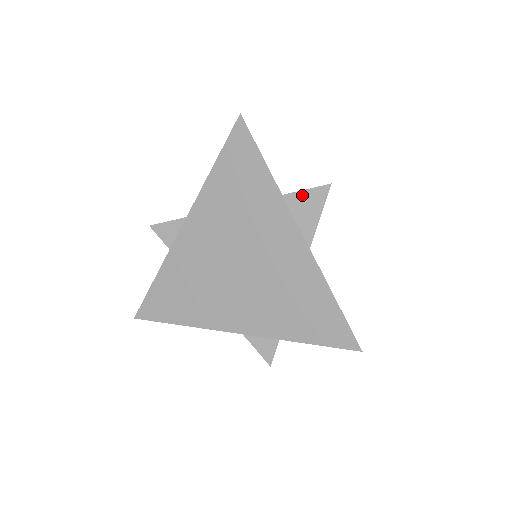
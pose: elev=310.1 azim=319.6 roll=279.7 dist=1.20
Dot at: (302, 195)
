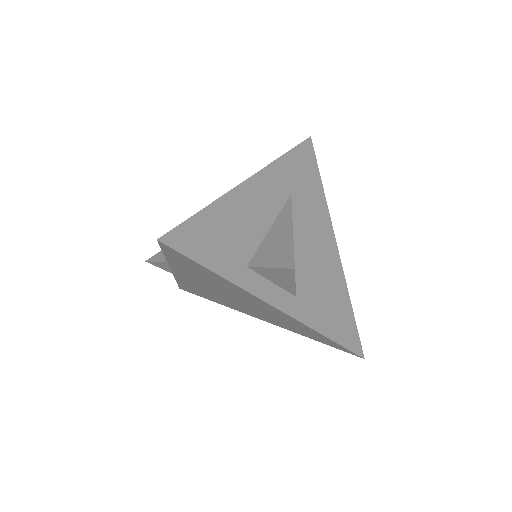
Dot at: (268, 270)
